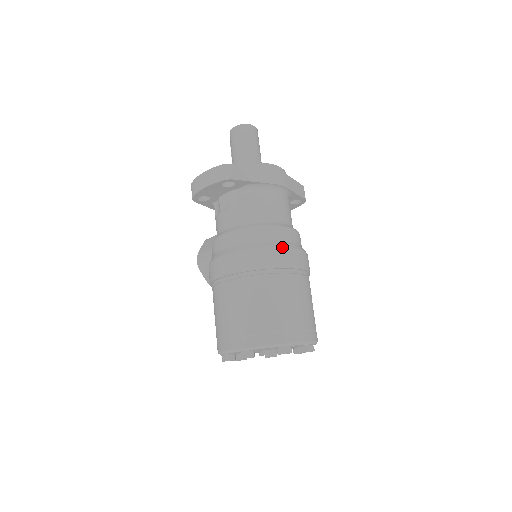
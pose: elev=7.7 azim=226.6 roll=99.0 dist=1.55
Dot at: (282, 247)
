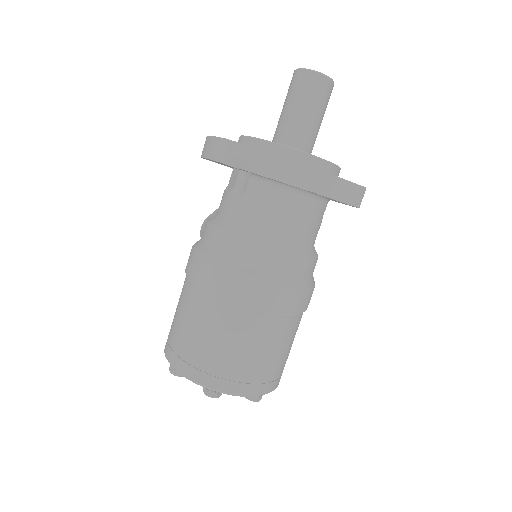
Dot at: (256, 278)
